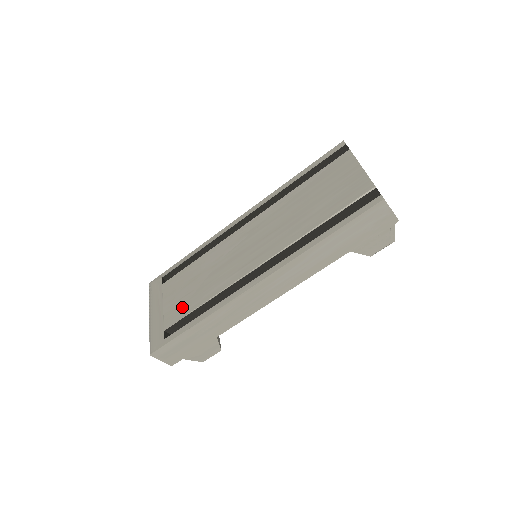
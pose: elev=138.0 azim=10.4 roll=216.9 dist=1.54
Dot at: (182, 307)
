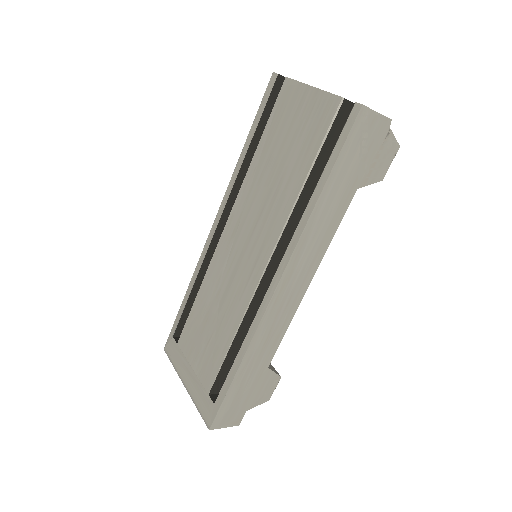
Dot at: (212, 358)
